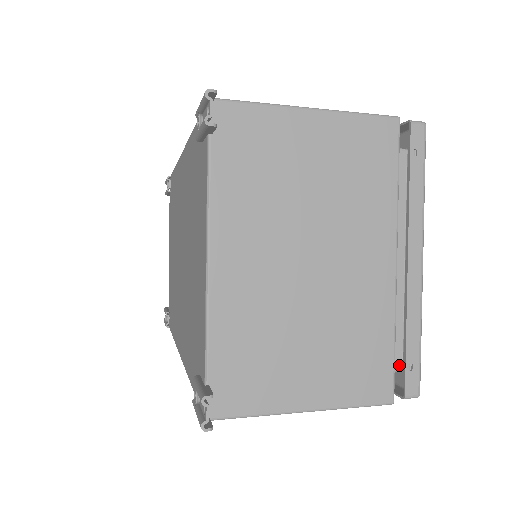
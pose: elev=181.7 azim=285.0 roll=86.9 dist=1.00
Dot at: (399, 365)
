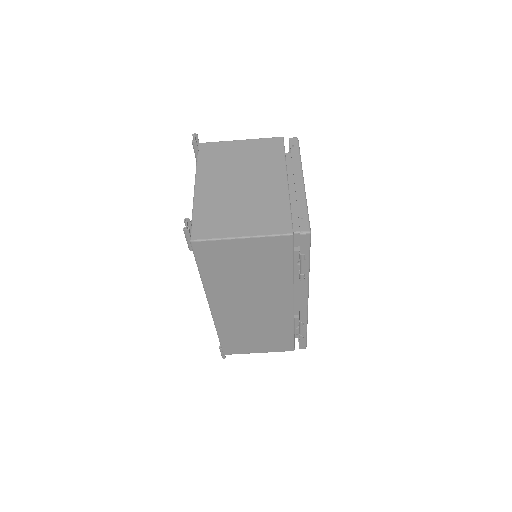
Dot at: occluded
